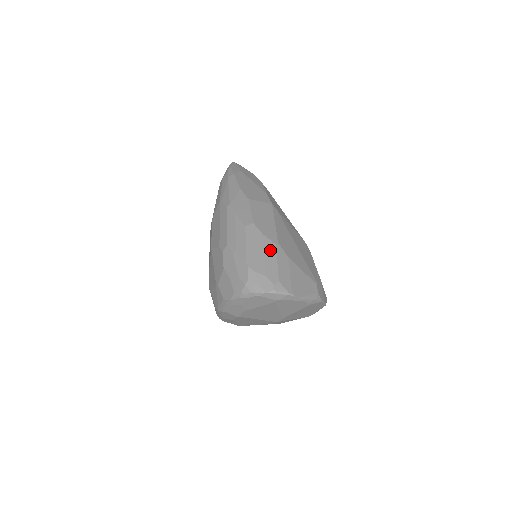
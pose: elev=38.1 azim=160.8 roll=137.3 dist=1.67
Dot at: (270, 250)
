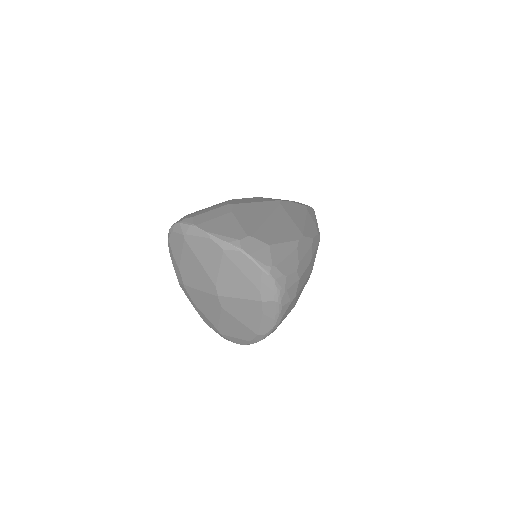
Dot at: (218, 206)
